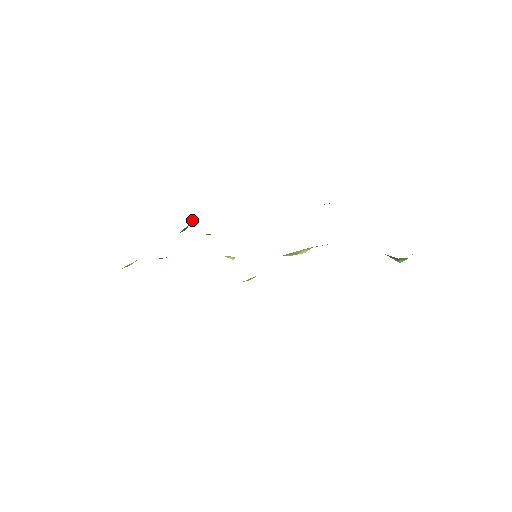
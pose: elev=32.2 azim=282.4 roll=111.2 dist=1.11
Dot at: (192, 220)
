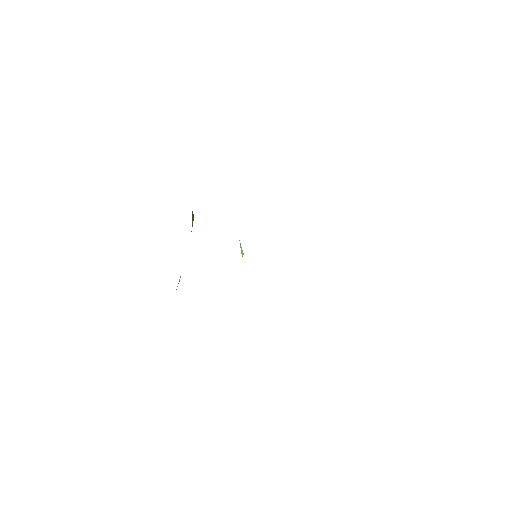
Dot at: (192, 212)
